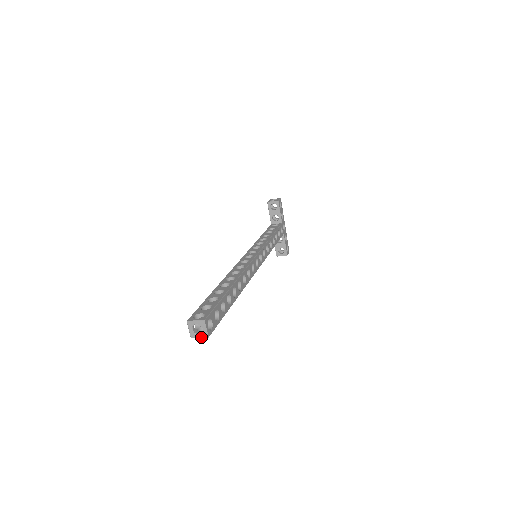
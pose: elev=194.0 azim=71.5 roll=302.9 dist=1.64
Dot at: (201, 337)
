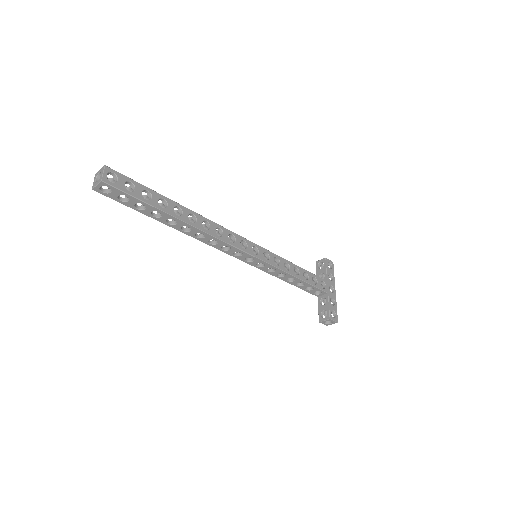
Dot at: (97, 183)
